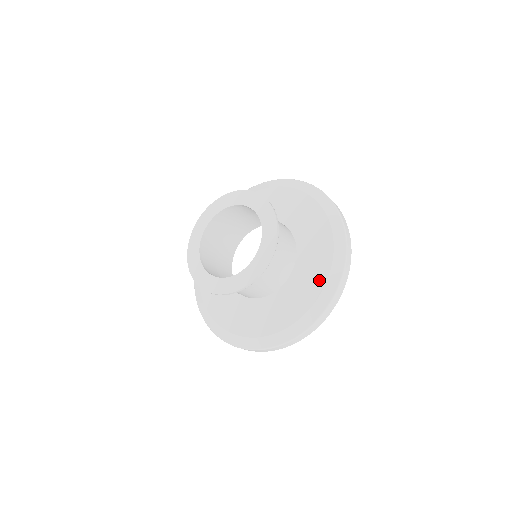
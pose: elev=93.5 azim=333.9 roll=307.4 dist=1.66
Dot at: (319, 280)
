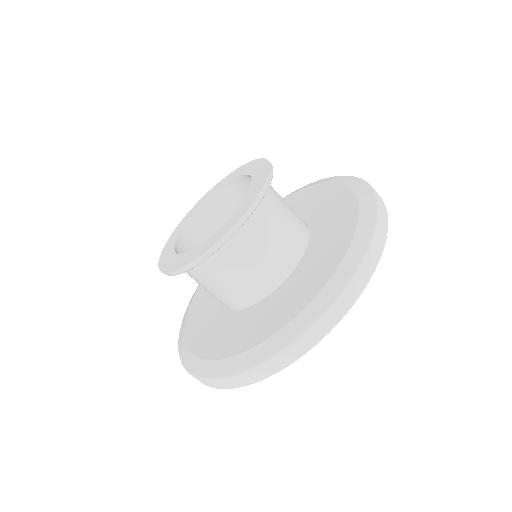
Dot at: (275, 323)
